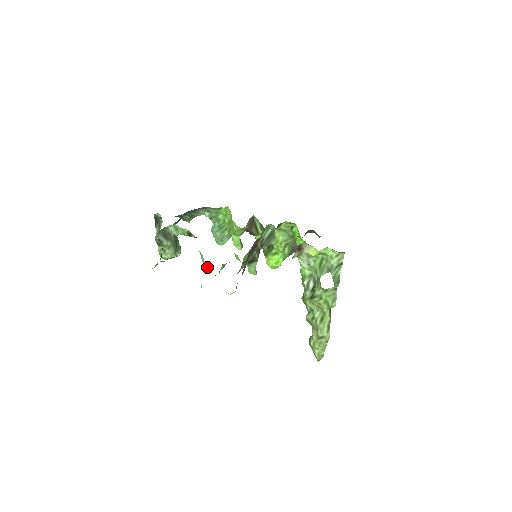
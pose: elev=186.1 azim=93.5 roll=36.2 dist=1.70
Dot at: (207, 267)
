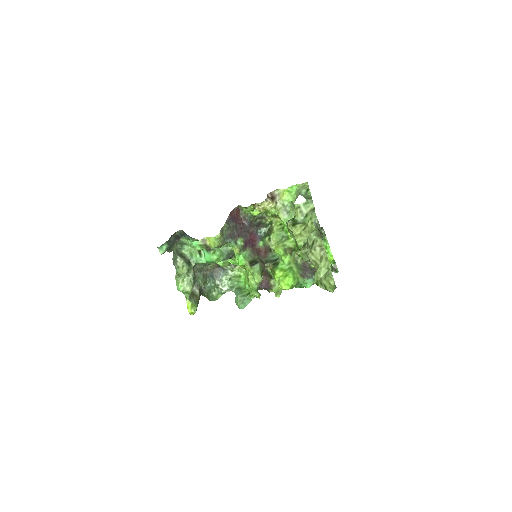
Dot at: (205, 250)
